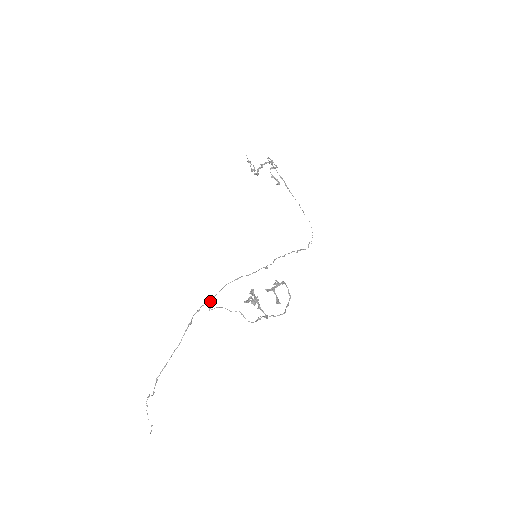
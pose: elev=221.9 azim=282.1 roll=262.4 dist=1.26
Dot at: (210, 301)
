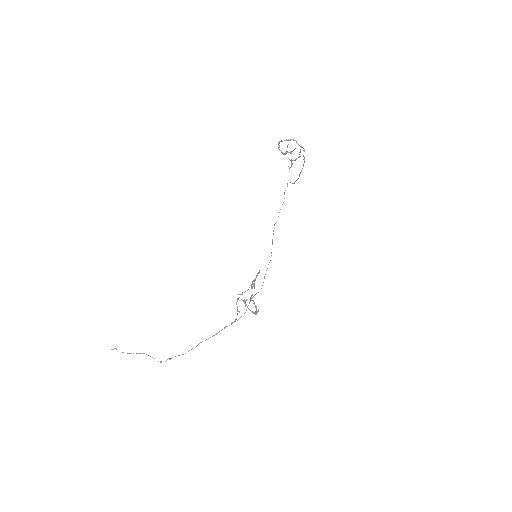
Dot at: occluded
